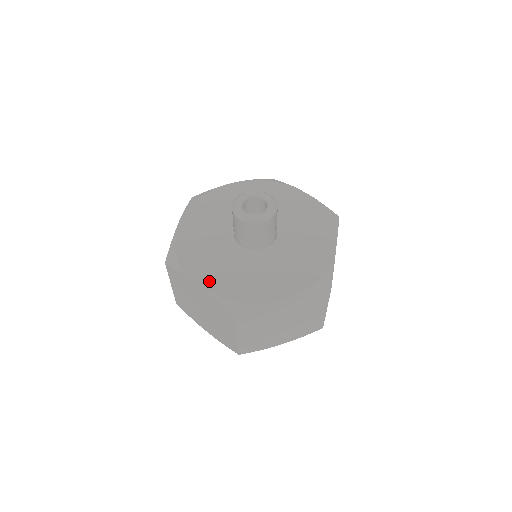
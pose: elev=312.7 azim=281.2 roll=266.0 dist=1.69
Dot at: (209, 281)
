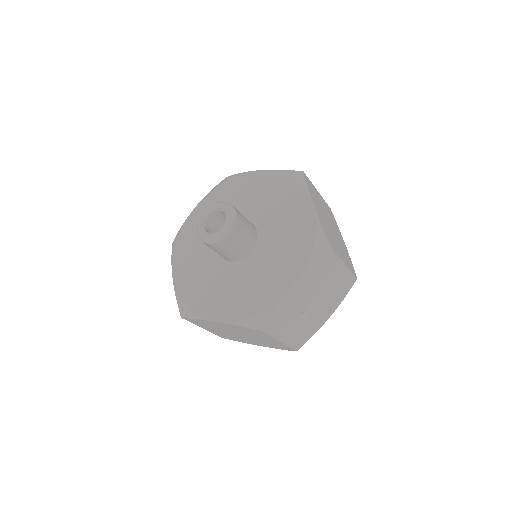
Dot at: (180, 276)
